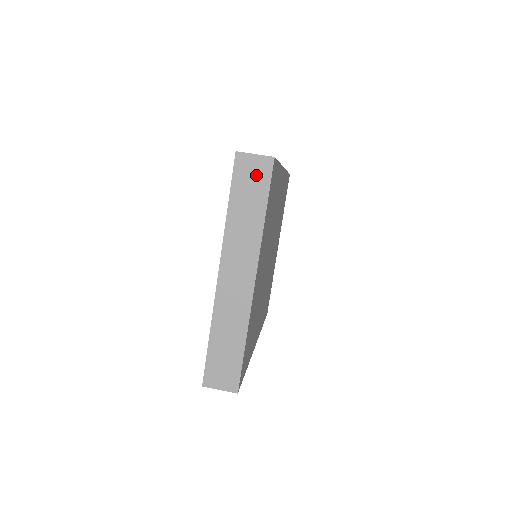
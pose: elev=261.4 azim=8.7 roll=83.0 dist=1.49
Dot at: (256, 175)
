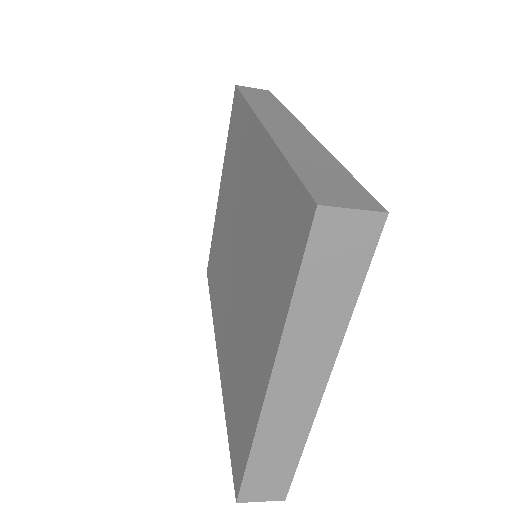
Dot at: (350, 244)
